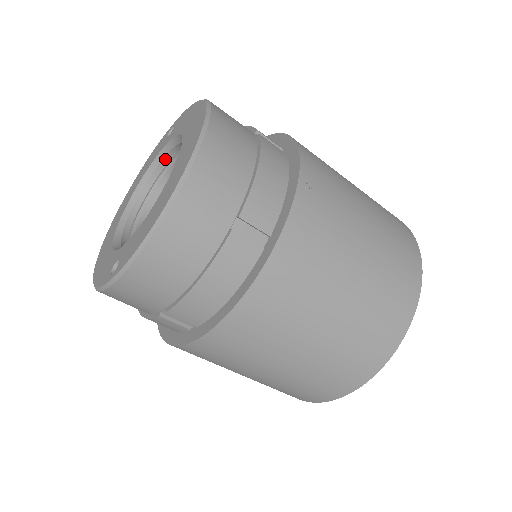
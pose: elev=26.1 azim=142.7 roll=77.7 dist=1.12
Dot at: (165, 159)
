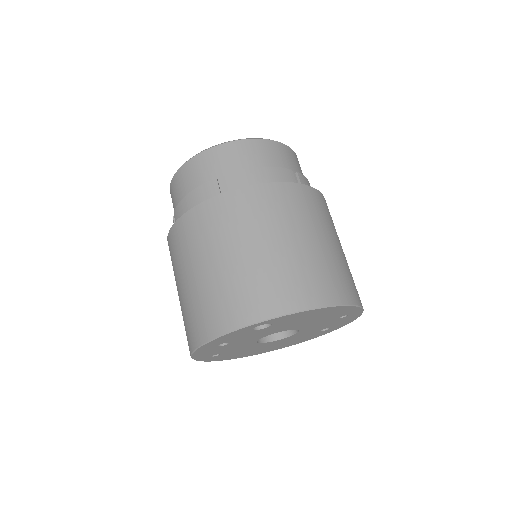
Dot at: occluded
